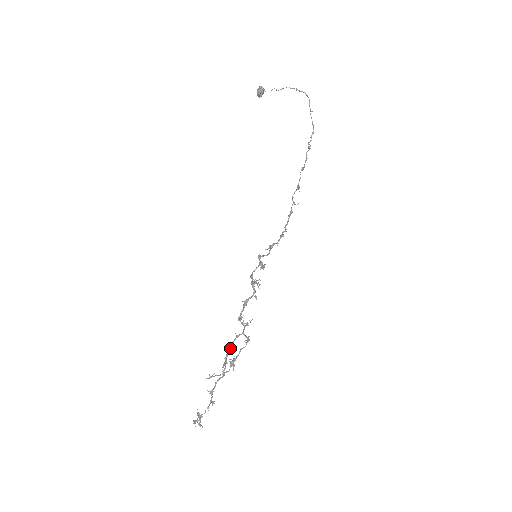
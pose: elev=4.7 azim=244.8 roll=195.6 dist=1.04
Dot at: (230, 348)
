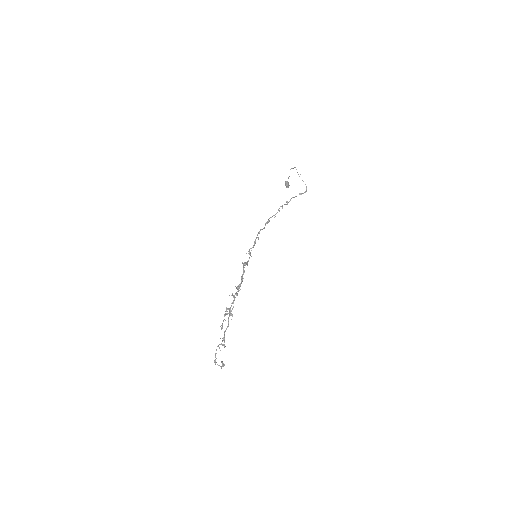
Dot at: (233, 307)
